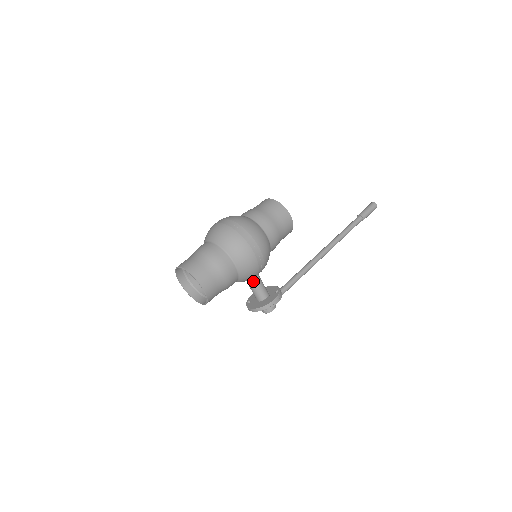
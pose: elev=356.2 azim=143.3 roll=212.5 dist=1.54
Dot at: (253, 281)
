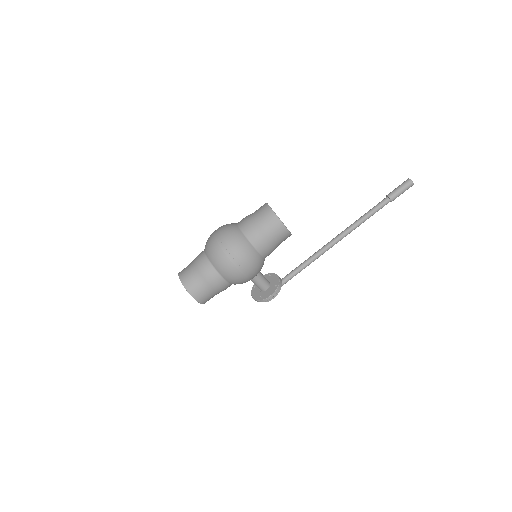
Dot at: (252, 279)
